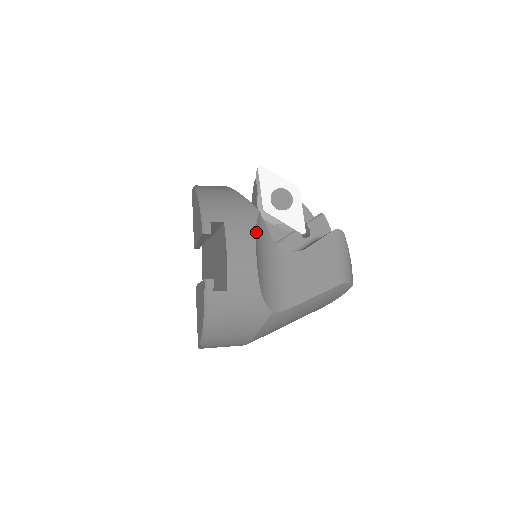
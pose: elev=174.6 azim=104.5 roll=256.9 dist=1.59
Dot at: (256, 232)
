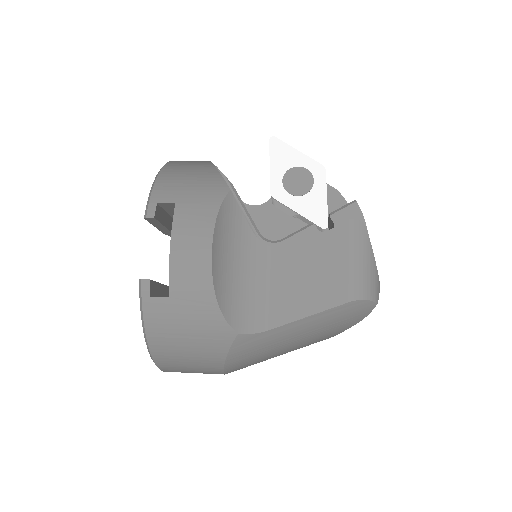
Dot at: (218, 218)
